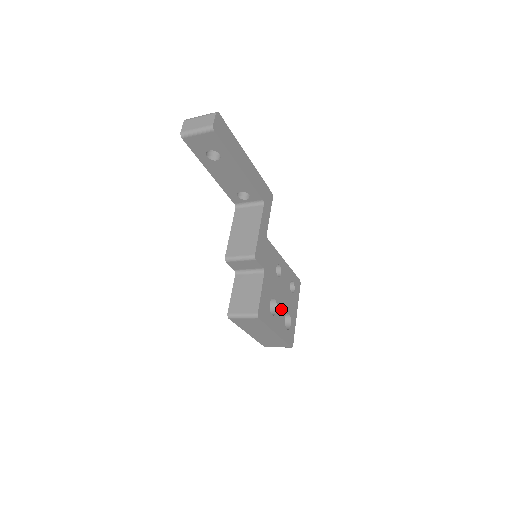
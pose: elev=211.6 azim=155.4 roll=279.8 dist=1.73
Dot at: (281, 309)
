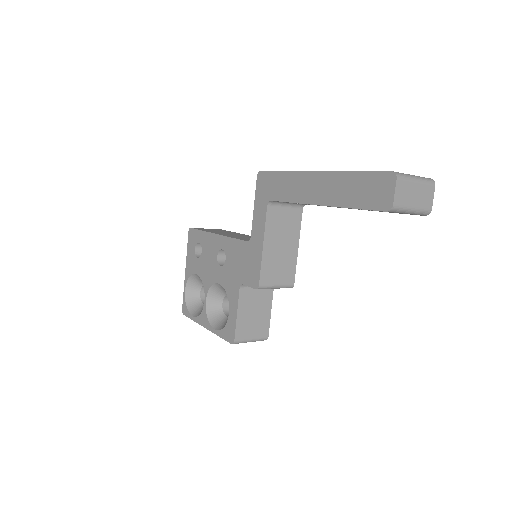
Dot at: occluded
